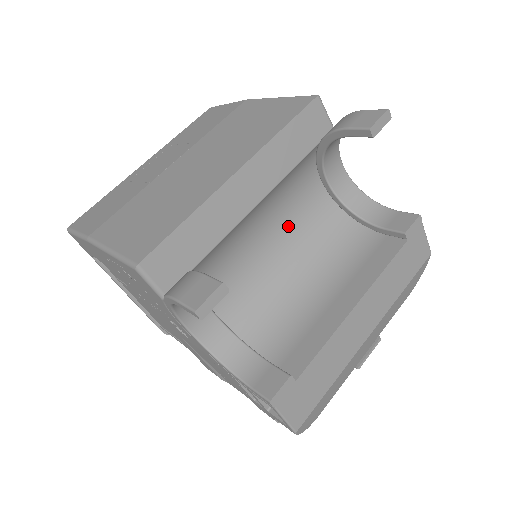
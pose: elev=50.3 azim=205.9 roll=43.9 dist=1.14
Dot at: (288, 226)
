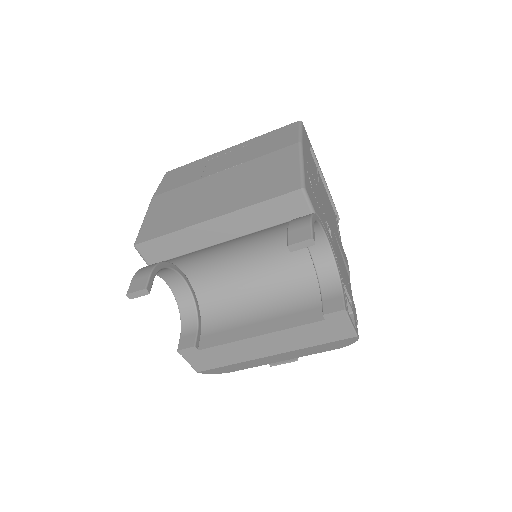
Dot at: (264, 257)
